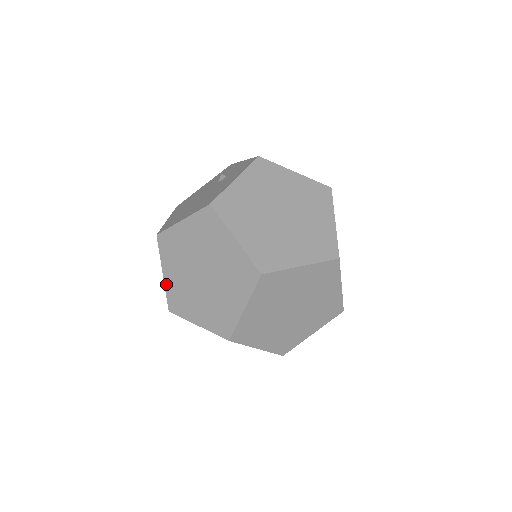
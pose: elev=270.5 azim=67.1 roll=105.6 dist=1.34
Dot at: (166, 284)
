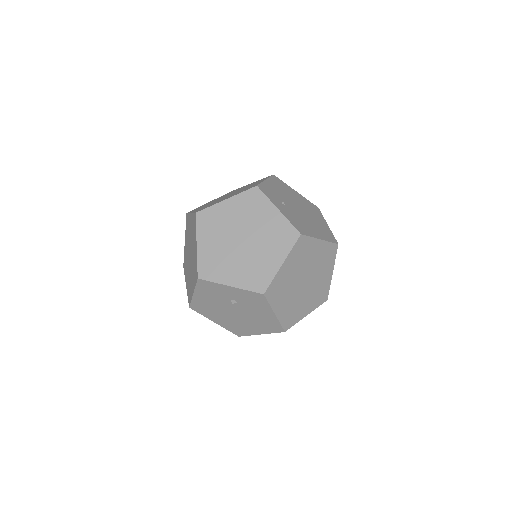
Dot at: occluded
